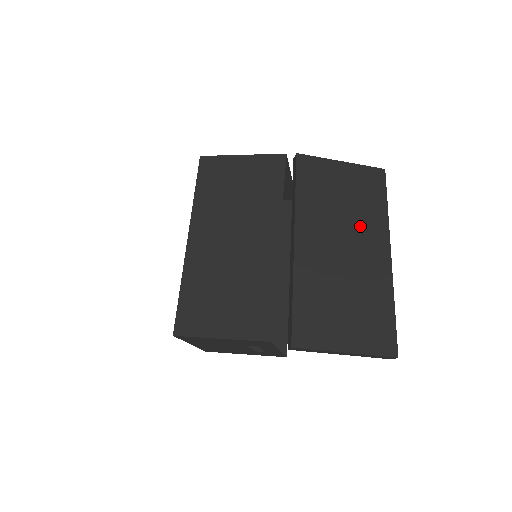
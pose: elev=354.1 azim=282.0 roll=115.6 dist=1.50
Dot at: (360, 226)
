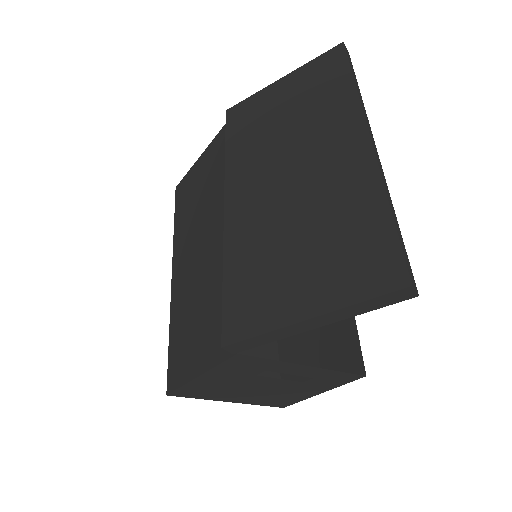
Dot at: (313, 130)
